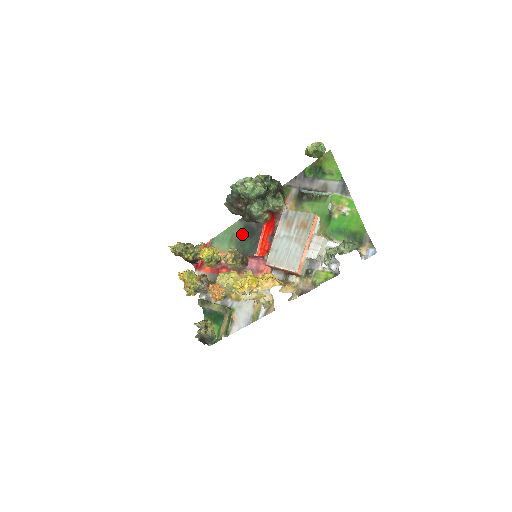
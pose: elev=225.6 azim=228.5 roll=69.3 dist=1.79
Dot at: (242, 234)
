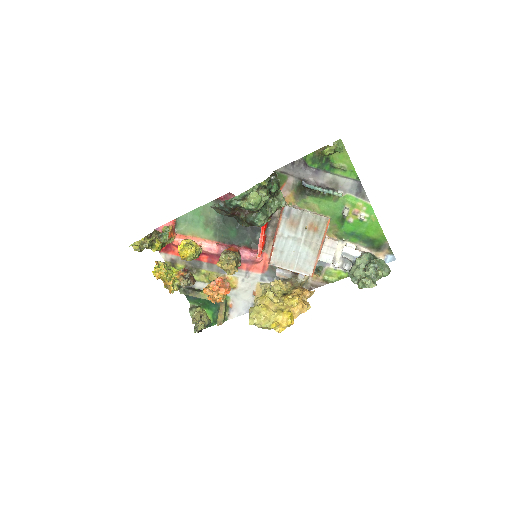
Dot at: (222, 219)
